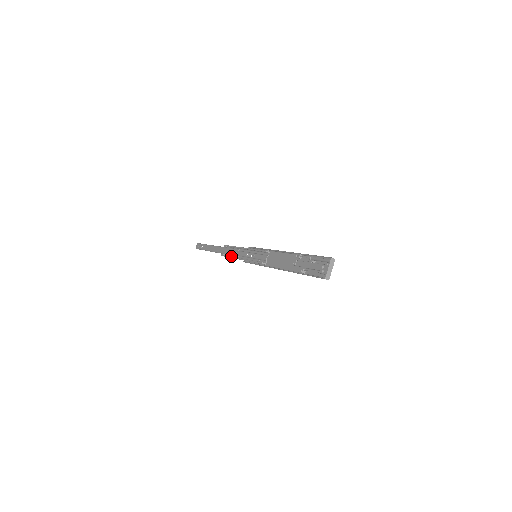
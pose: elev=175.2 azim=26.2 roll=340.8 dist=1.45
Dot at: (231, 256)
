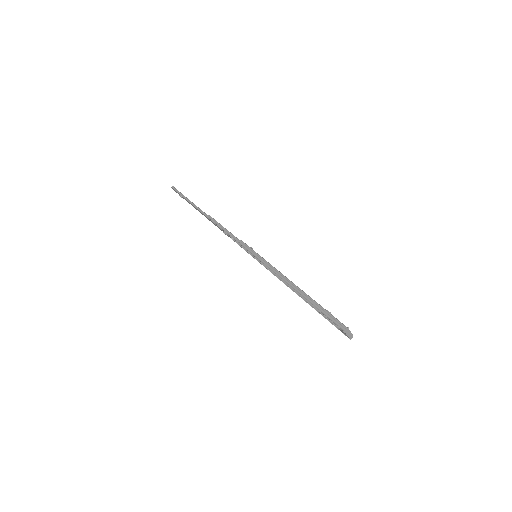
Dot at: occluded
